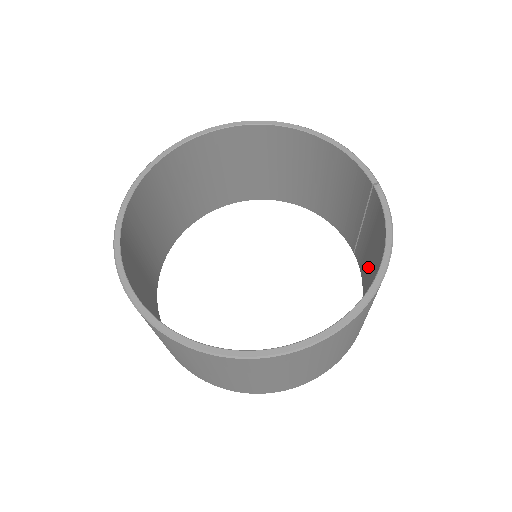
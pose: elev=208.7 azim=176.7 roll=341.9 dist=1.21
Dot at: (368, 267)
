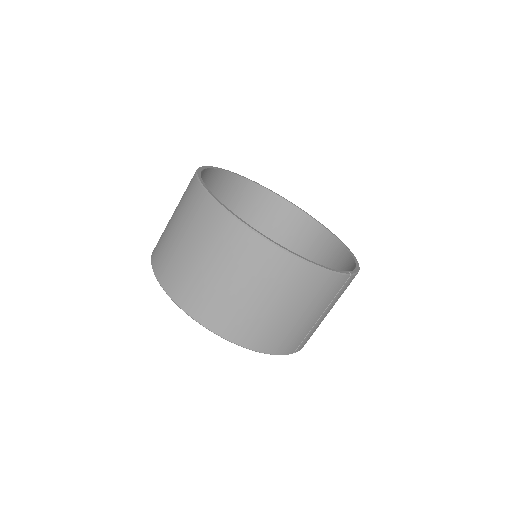
Dot at: occluded
